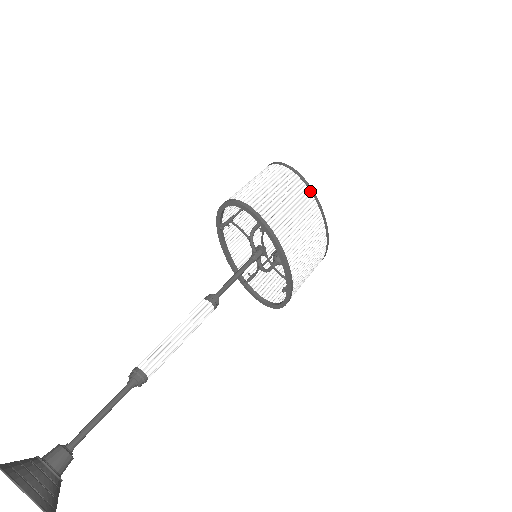
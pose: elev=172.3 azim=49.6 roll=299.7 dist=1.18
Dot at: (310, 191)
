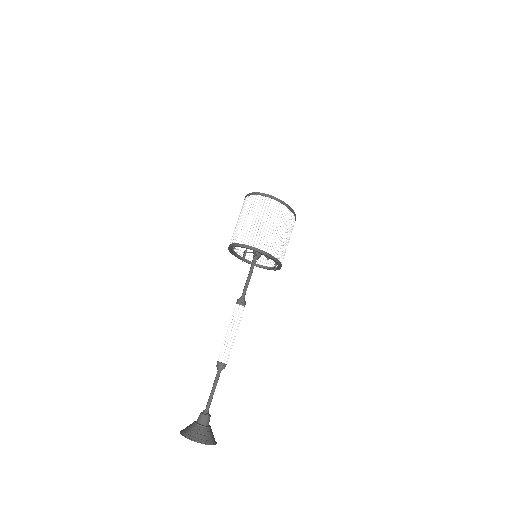
Dot at: (289, 210)
